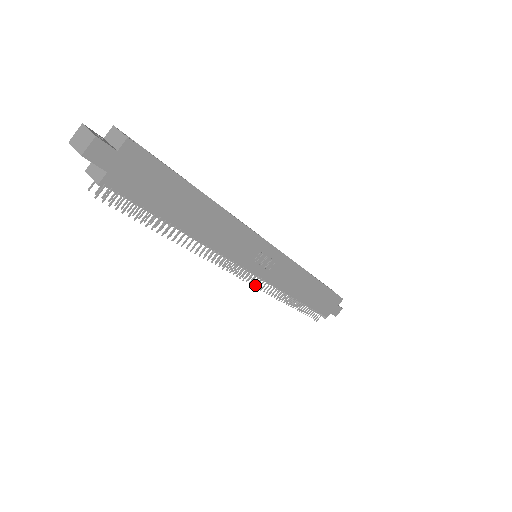
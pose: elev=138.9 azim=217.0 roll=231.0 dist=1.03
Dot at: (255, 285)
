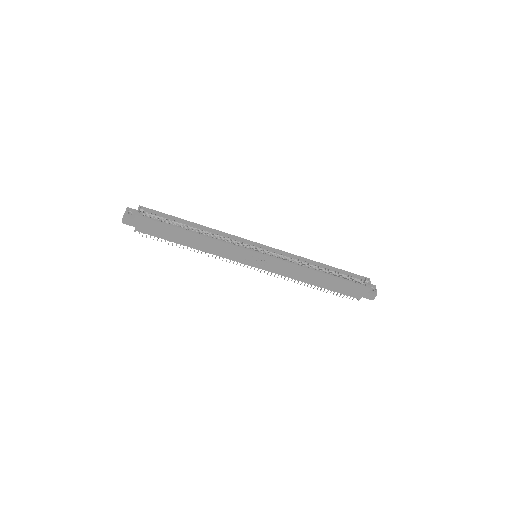
Dot at: (264, 272)
